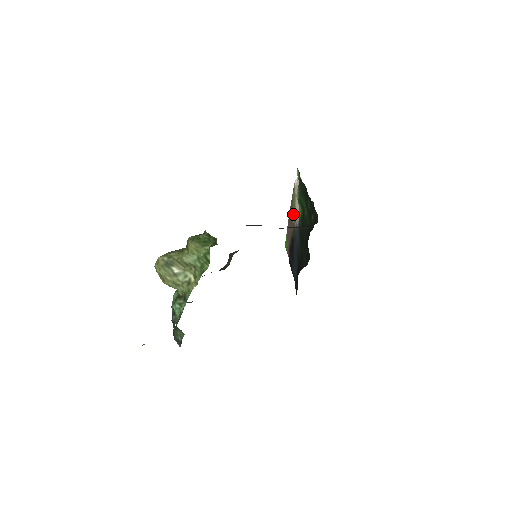
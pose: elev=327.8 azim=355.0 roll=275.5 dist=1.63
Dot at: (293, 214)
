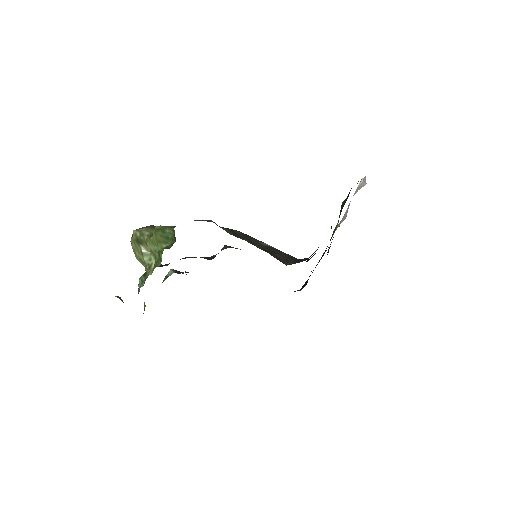
Dot at: occluded
